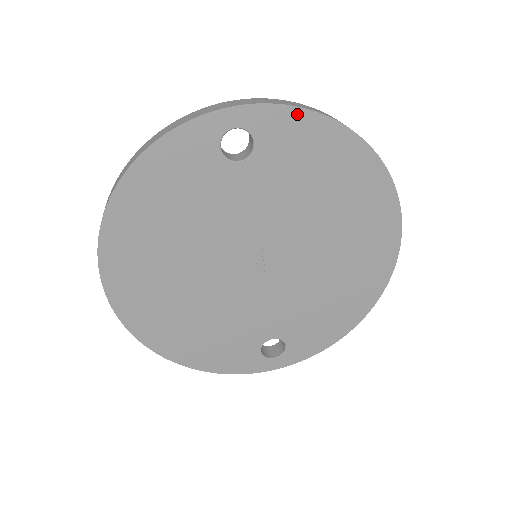
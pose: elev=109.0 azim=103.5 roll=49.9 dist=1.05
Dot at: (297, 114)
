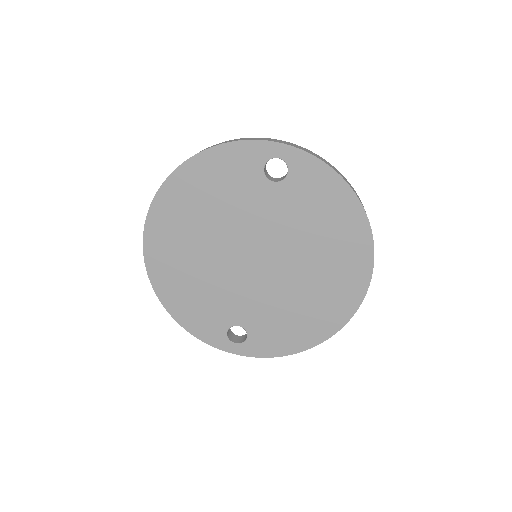
Dot at: (324, 168)
